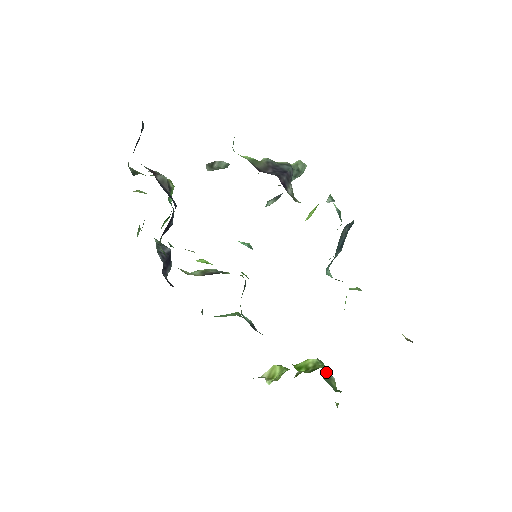
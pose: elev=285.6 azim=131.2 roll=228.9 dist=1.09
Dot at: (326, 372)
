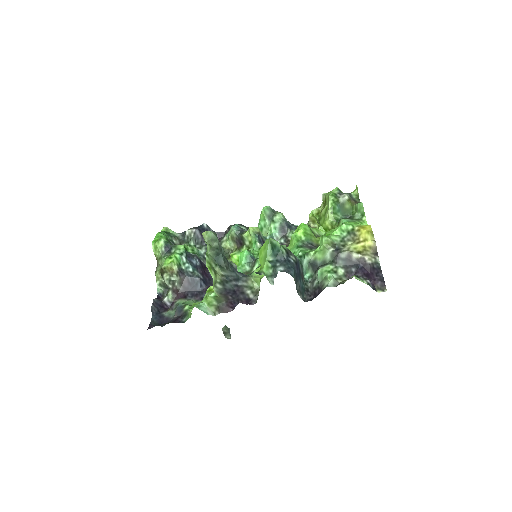
Dot at: (339, 206)
